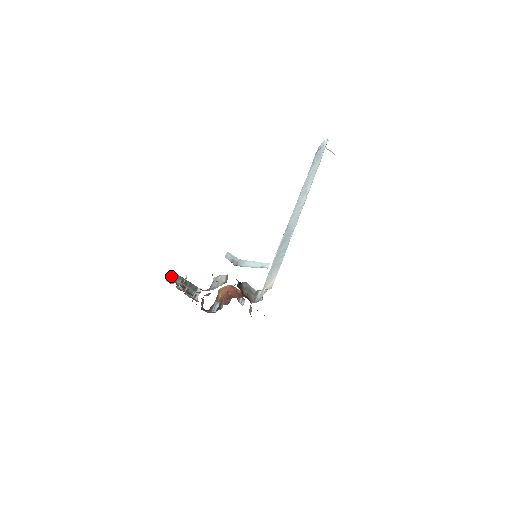
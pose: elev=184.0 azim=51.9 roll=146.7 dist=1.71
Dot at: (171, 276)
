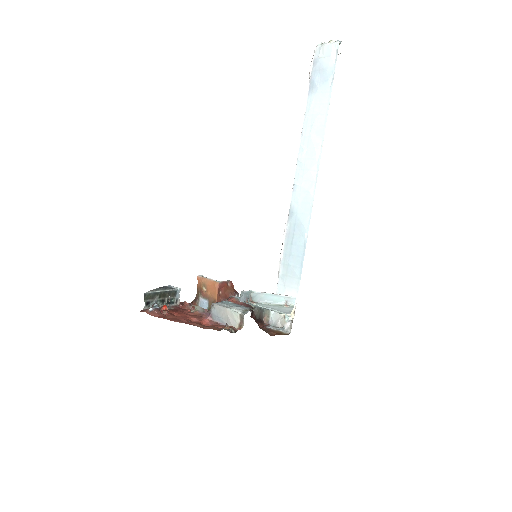
Dot at: (147, 299)
